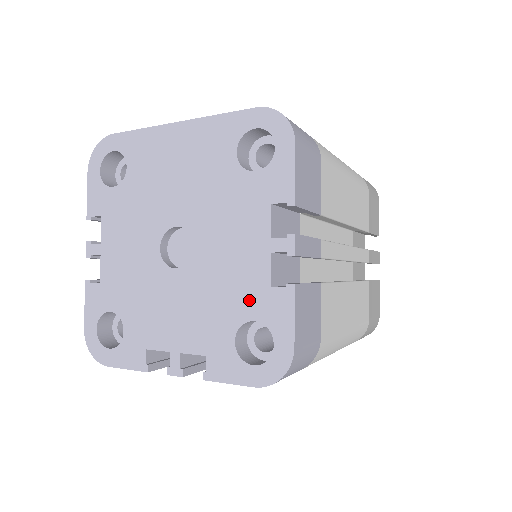
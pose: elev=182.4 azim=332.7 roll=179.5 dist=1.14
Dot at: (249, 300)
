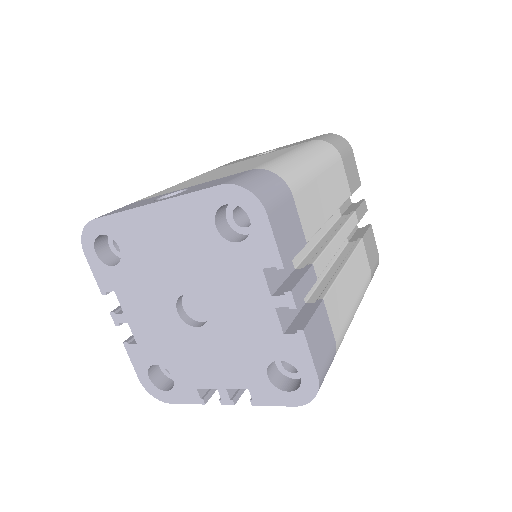
Dot at: (269, 346)
